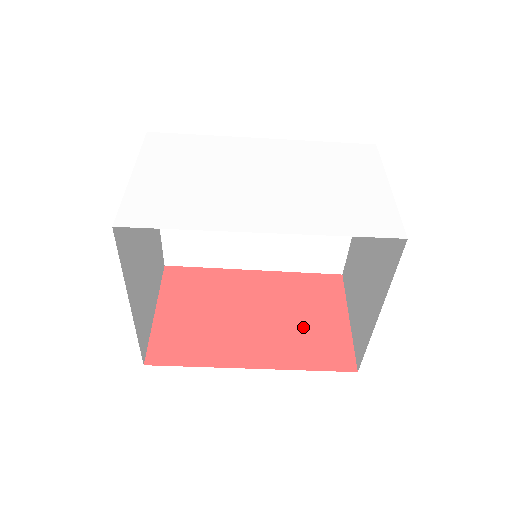
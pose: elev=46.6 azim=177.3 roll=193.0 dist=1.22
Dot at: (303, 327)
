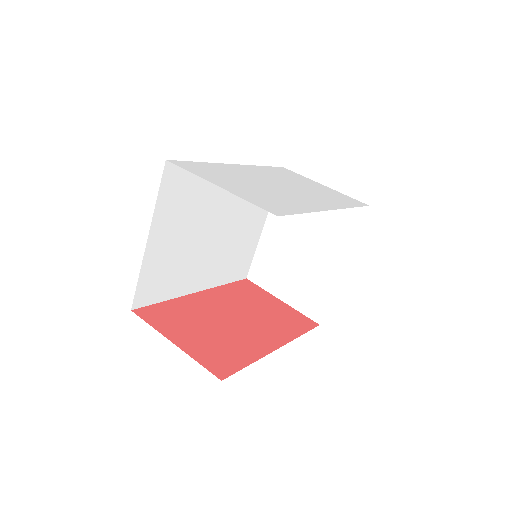
Dot at: (269, 314)
